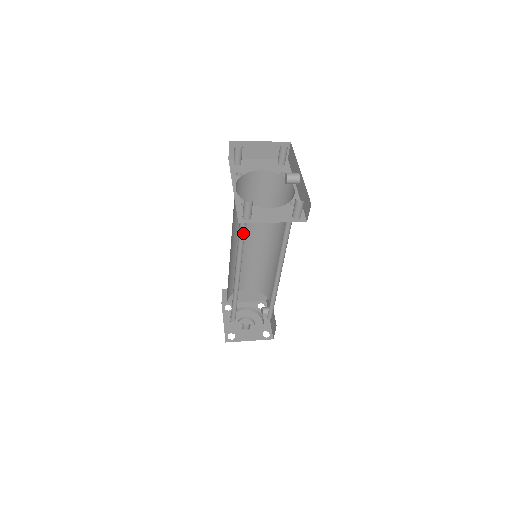
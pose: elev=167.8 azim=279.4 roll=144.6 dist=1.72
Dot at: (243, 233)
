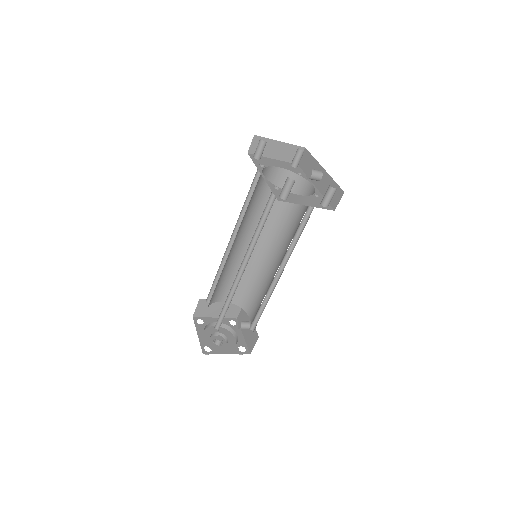
Dot at: (263, 221)
